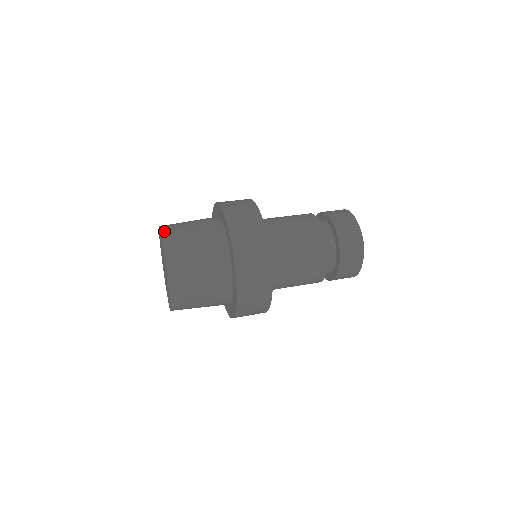
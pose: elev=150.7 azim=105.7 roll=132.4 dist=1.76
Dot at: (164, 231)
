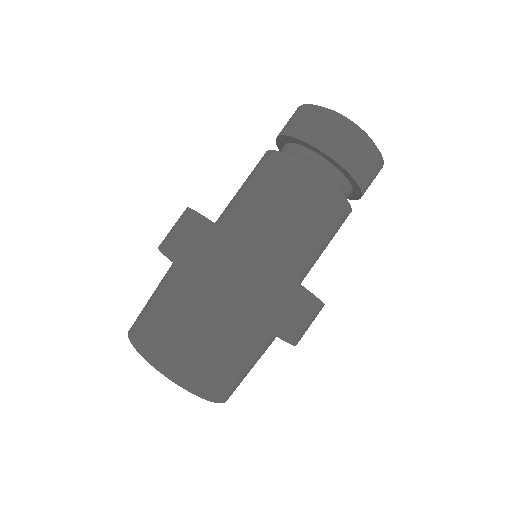
Dot at: (180, 380)
